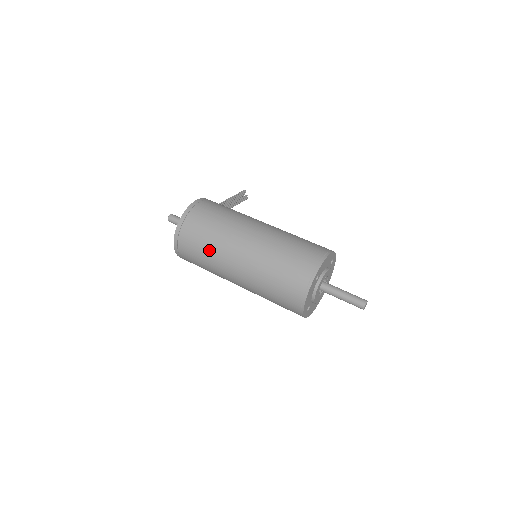
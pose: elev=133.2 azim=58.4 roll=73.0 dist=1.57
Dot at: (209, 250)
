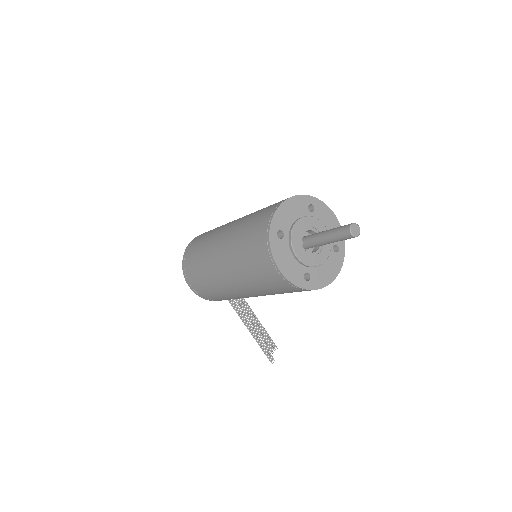
Dot at: occluded
